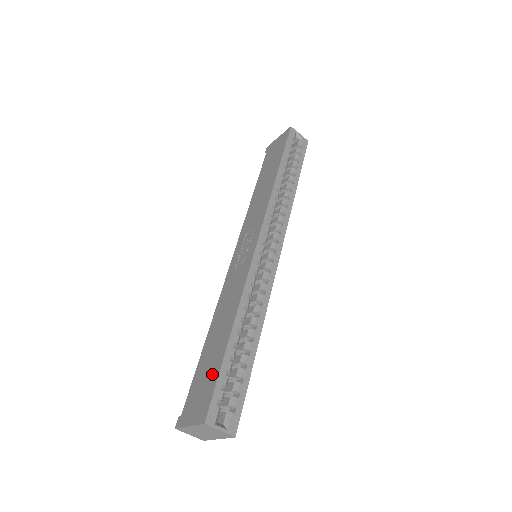
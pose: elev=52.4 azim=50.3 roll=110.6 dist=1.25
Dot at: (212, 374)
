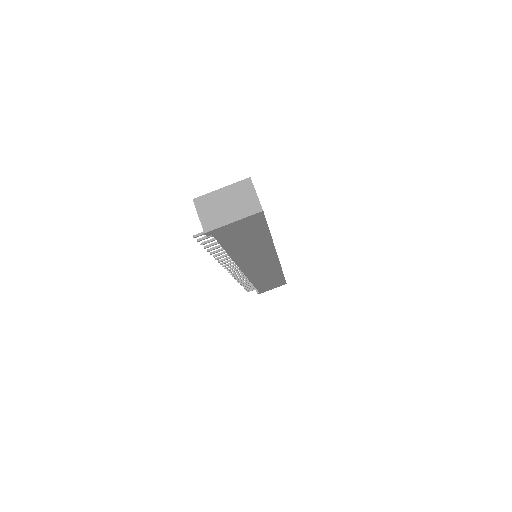
Dot at: occluded
